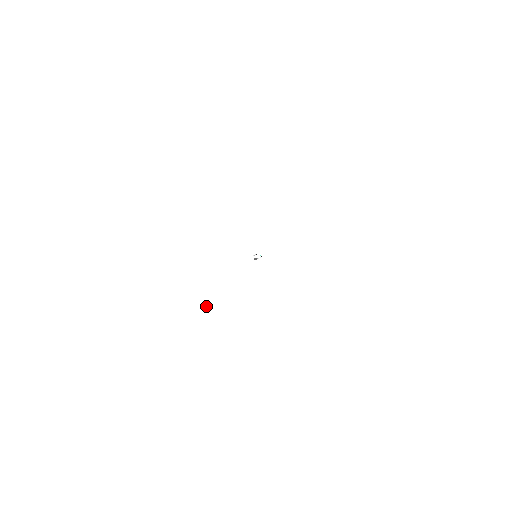
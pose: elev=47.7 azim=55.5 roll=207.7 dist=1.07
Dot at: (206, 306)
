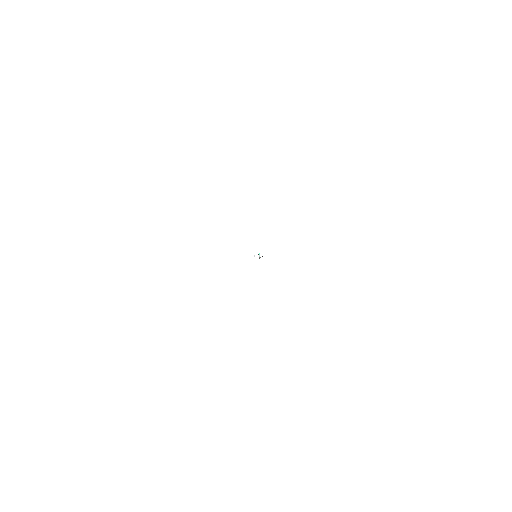
Dot at: (270, 306)
